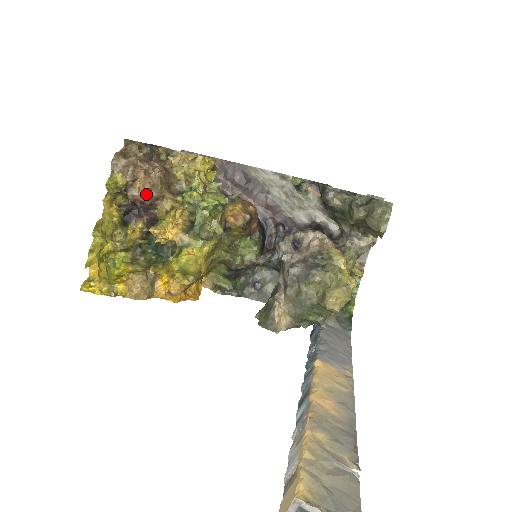
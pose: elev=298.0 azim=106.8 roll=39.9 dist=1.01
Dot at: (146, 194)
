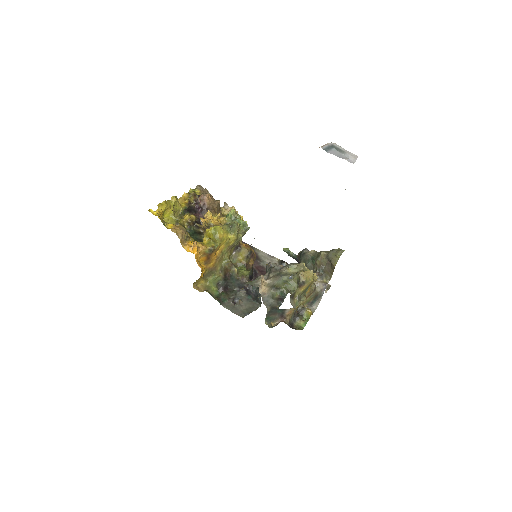
Dot at: (209, 202)
